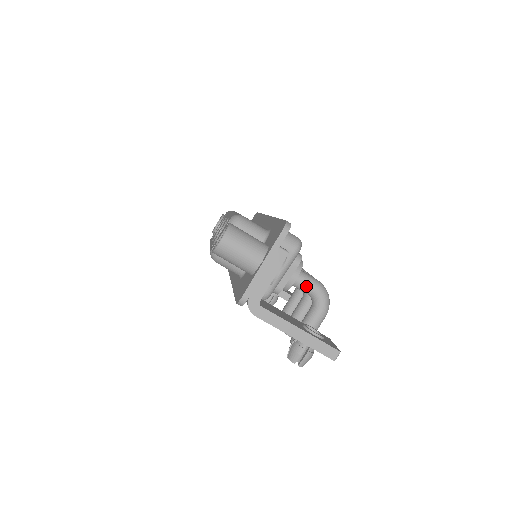
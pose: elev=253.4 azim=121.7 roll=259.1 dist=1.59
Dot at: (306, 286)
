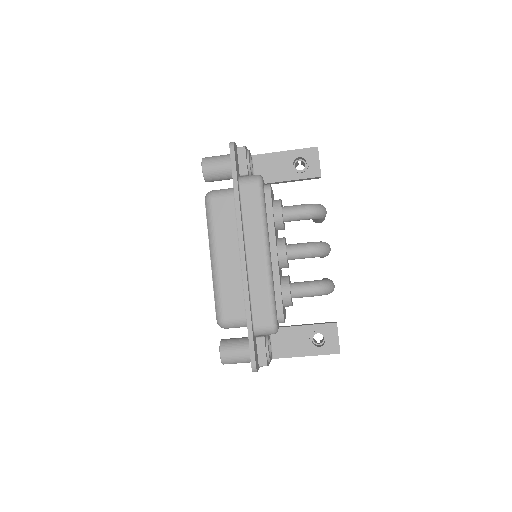
Dot at: occluded
